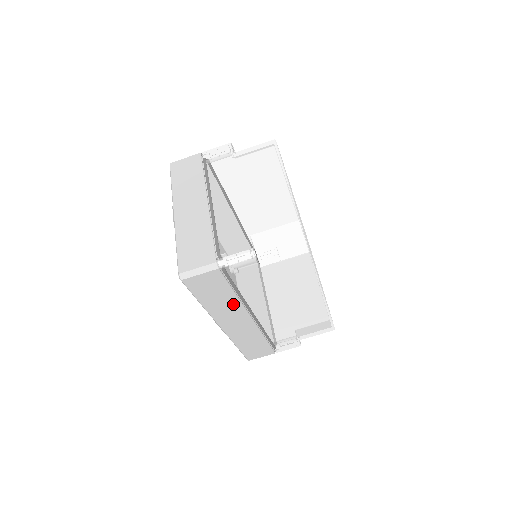
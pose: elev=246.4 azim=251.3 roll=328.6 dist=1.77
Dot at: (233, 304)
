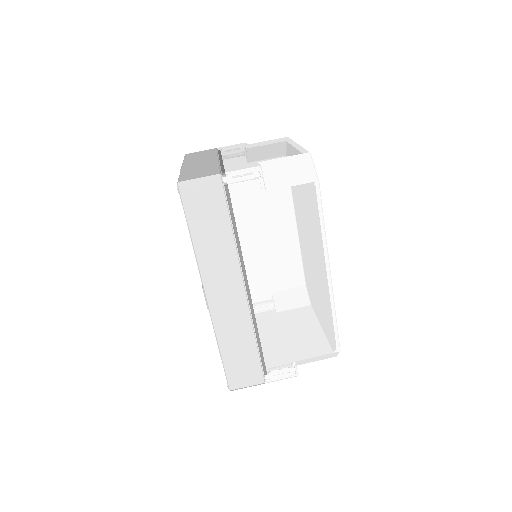
Dot at: (228, 254)
